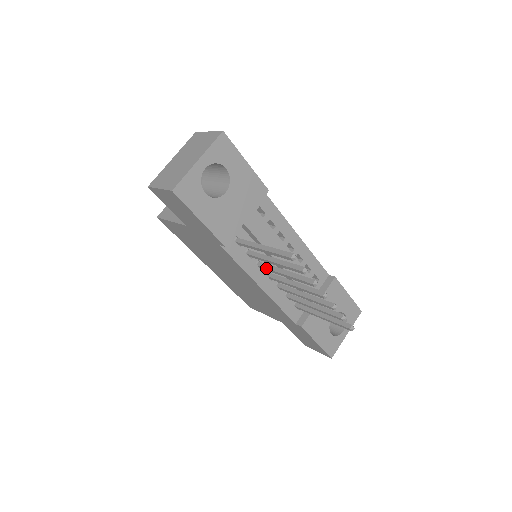
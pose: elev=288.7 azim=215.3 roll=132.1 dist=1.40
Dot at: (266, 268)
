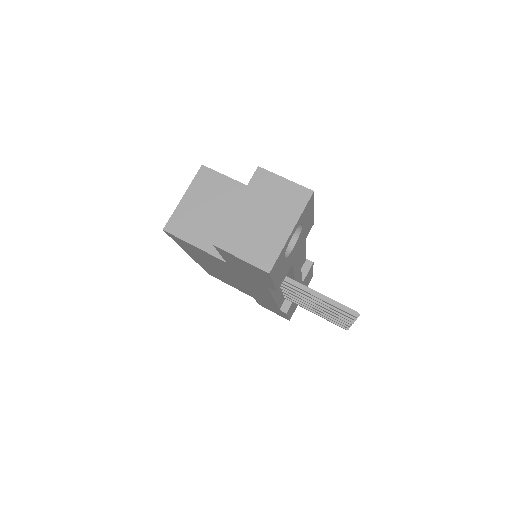
Dot at: (292, 291)
